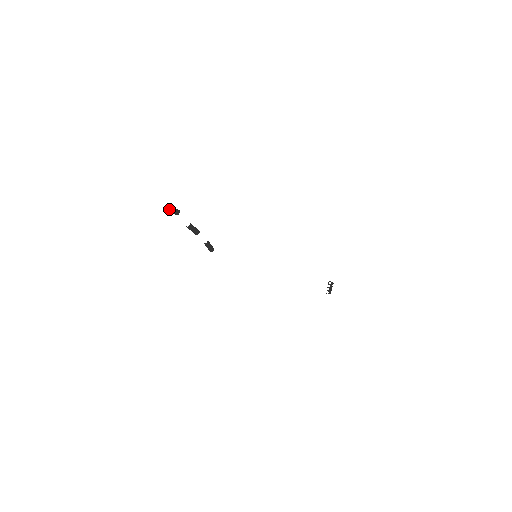
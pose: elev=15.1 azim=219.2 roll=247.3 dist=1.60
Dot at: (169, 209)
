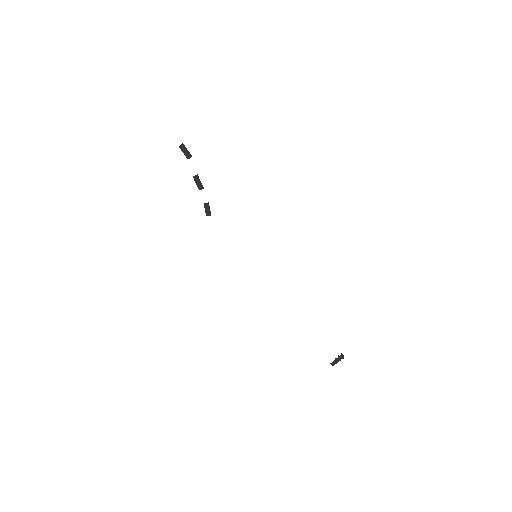
Dot at: (182, 148)
